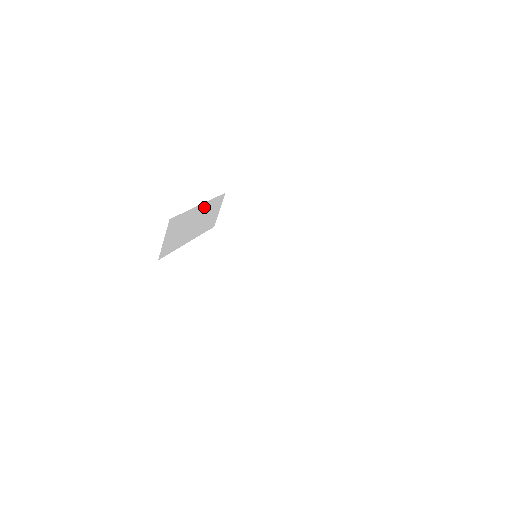
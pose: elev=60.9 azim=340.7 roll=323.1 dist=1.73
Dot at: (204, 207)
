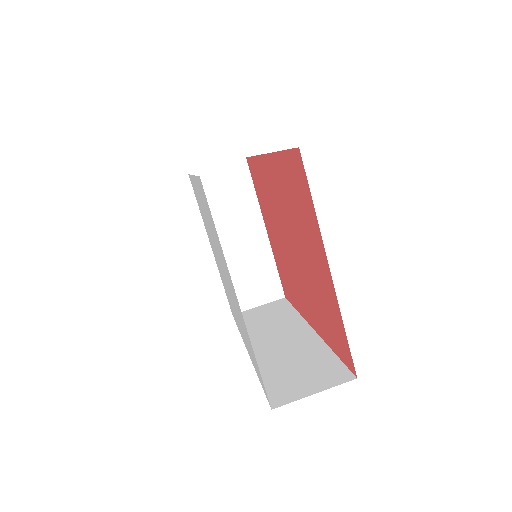
Dot at: (262, 247)
